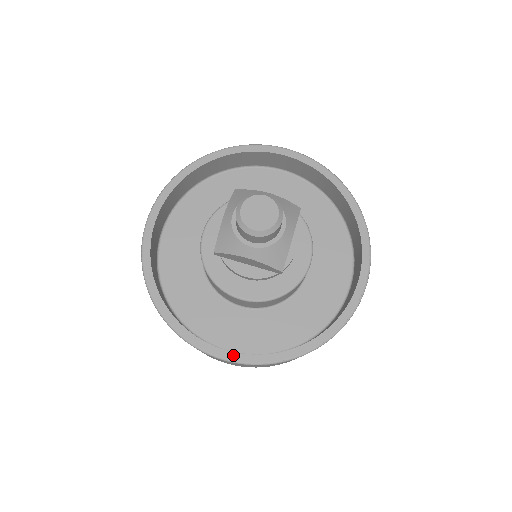
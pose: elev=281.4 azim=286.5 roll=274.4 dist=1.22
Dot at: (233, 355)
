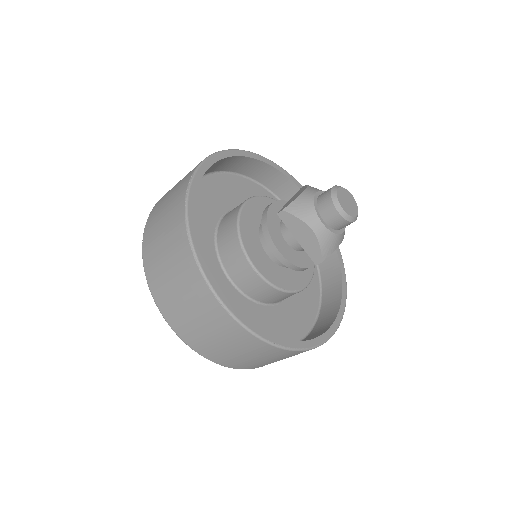
Dot at: (235, 309)
